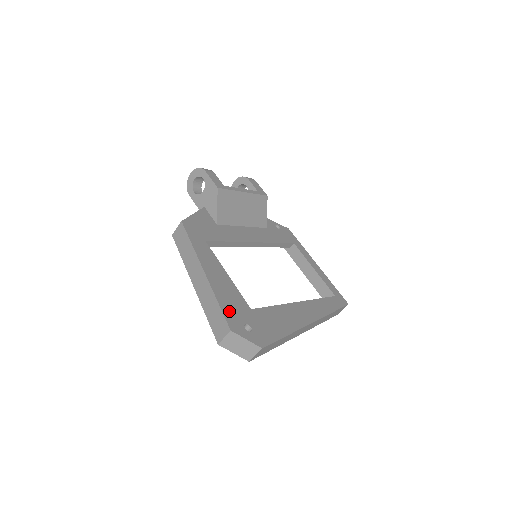
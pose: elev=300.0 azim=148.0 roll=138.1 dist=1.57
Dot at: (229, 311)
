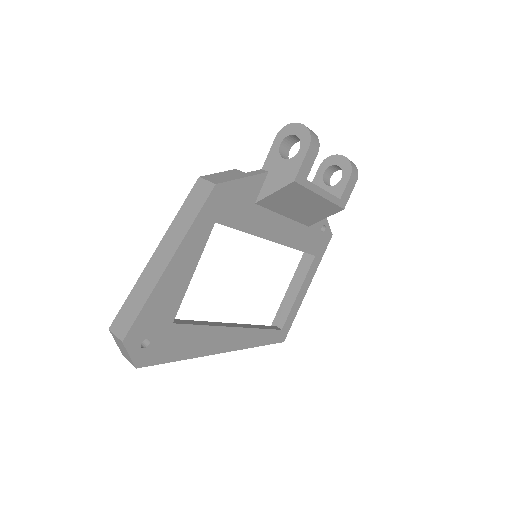
Dot at: (145, 320)
